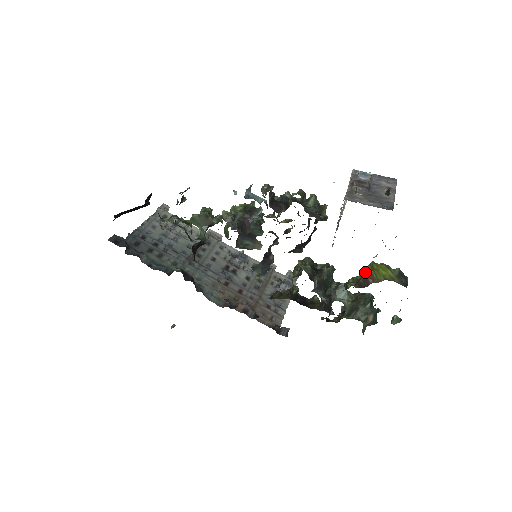
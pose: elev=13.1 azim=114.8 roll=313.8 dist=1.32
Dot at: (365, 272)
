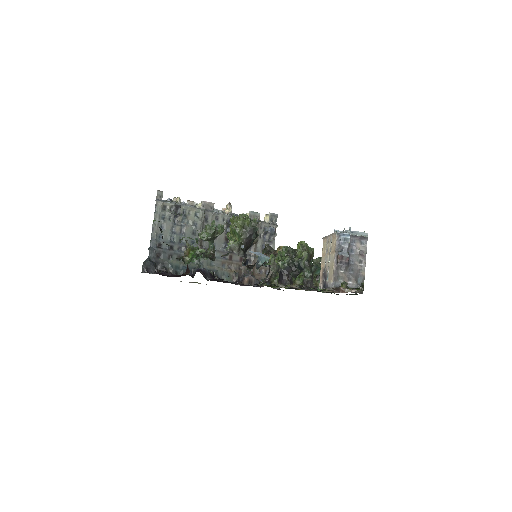
Dot at: occluded
